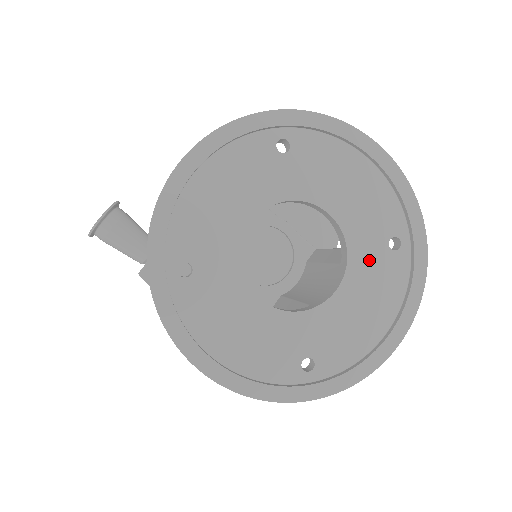
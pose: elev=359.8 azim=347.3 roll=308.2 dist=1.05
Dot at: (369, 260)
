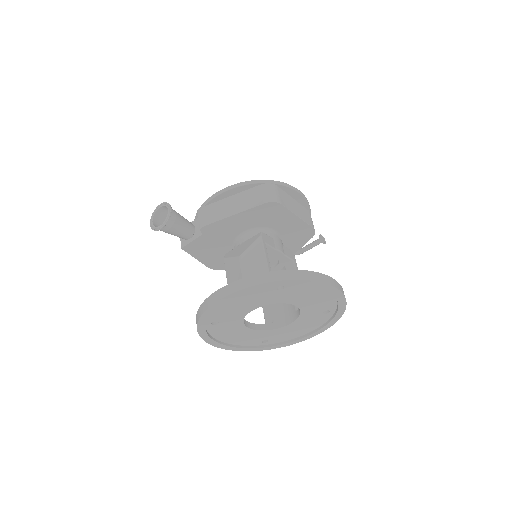
Dot at: (310, 317)
